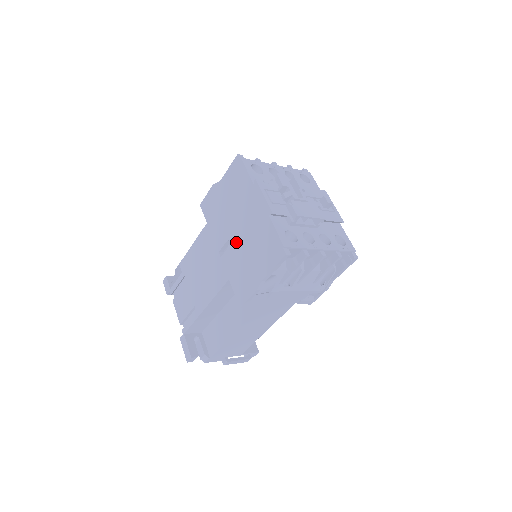
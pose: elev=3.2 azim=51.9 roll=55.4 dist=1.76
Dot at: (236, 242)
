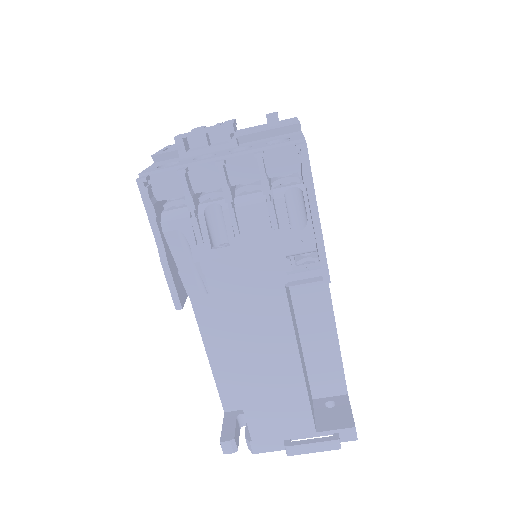
Dot at: occluded
